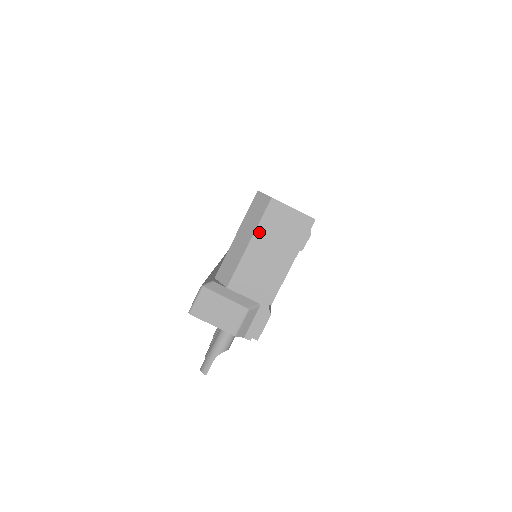
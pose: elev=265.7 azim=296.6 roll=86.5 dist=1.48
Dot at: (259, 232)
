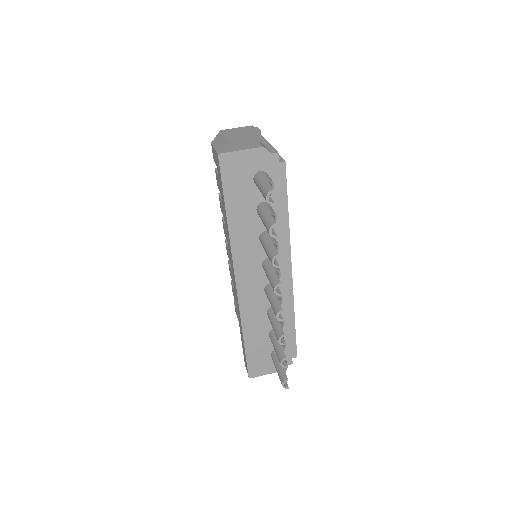
Dot at: (228, 136)
